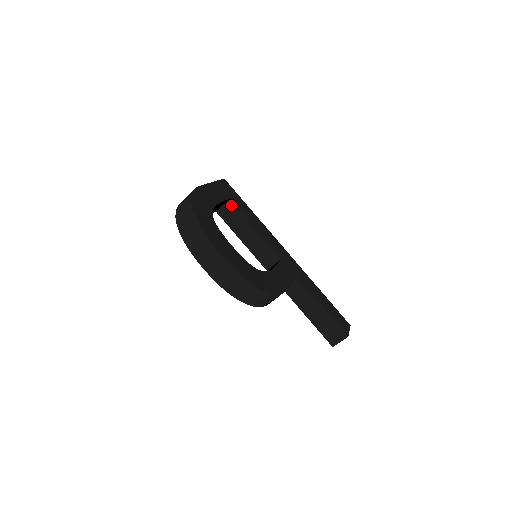
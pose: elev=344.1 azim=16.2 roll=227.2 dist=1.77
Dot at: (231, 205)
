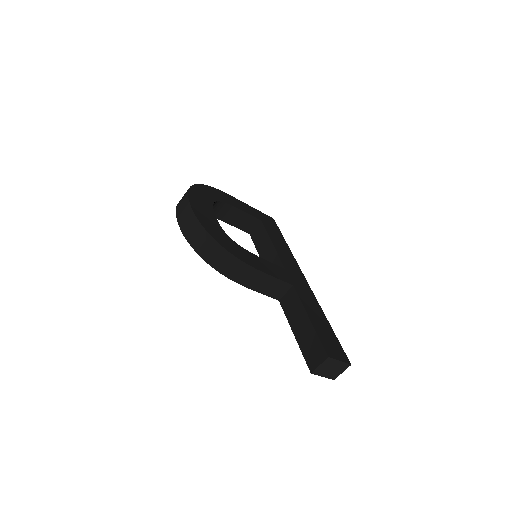
Dot at: (261, 226)
